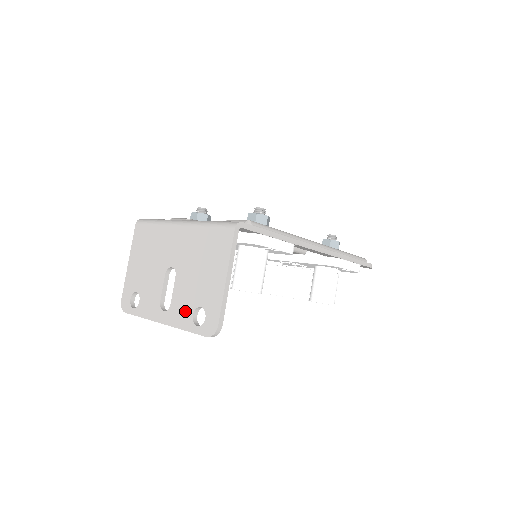
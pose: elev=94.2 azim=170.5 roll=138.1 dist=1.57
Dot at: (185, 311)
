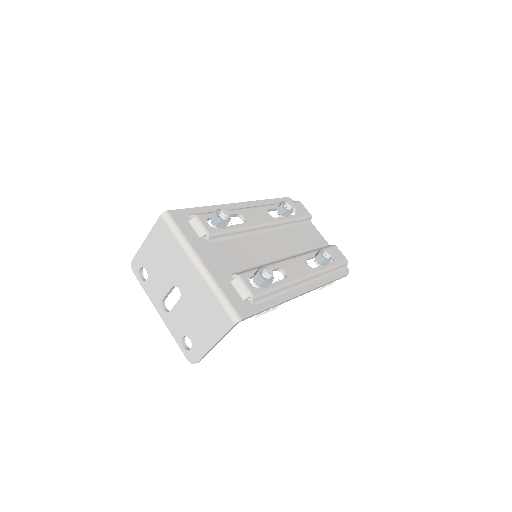
Dot at: (178, 329)
